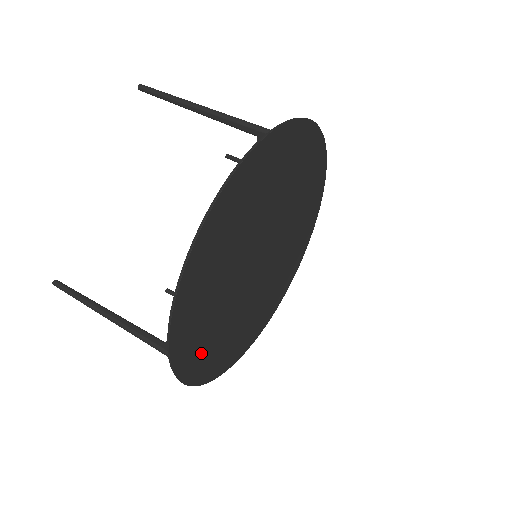
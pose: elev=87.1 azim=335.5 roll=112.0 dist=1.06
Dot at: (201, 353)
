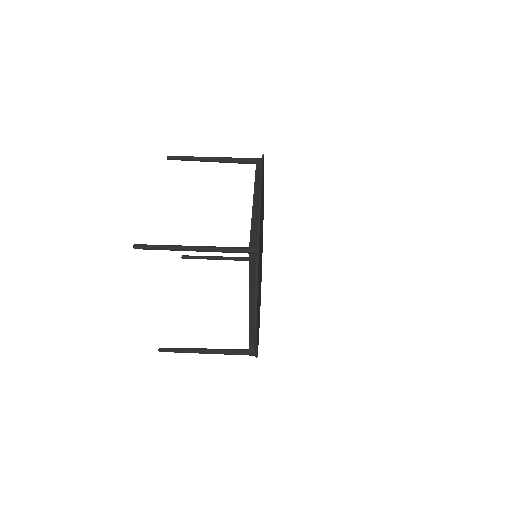
Dot at: (258, 287)
